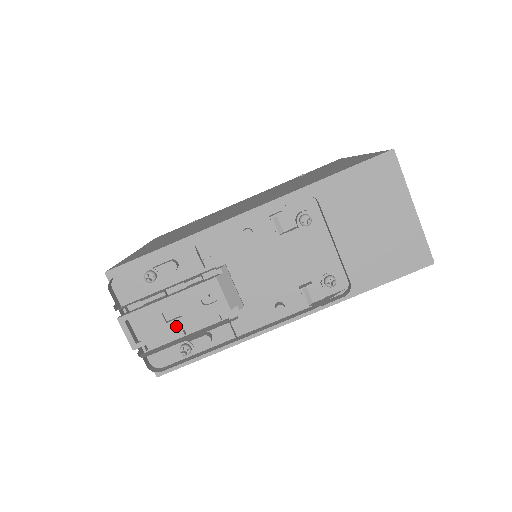
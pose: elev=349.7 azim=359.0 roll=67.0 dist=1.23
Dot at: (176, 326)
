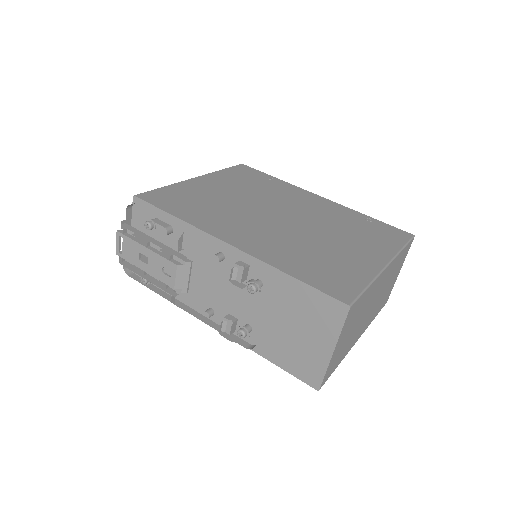
Dot at: (142, 266)
